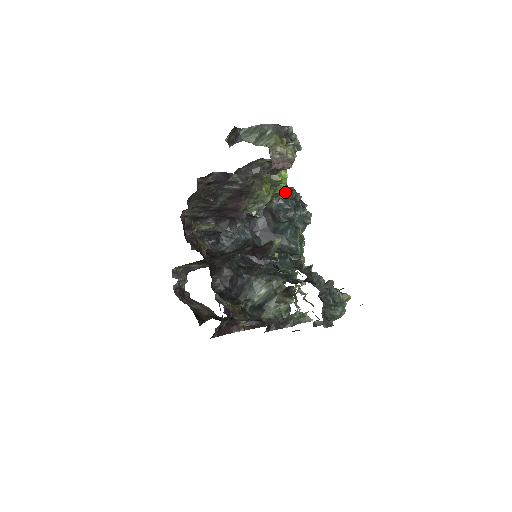
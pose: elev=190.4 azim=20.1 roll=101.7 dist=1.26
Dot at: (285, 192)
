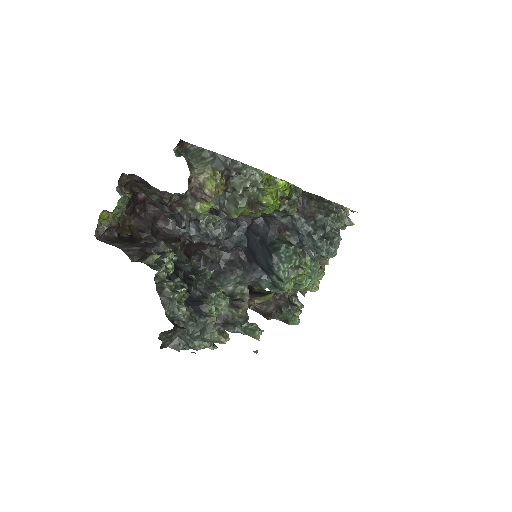
Dot at: (313, 214)
